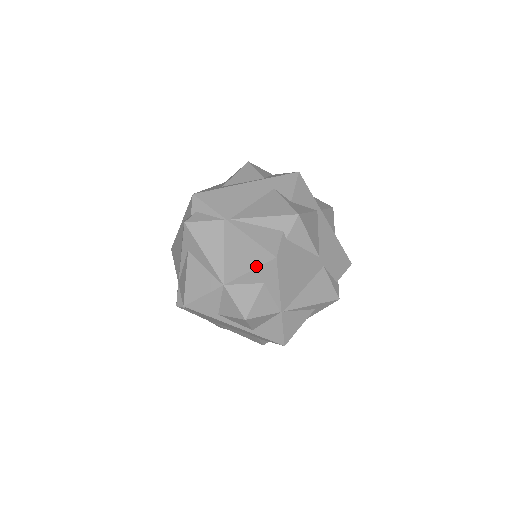
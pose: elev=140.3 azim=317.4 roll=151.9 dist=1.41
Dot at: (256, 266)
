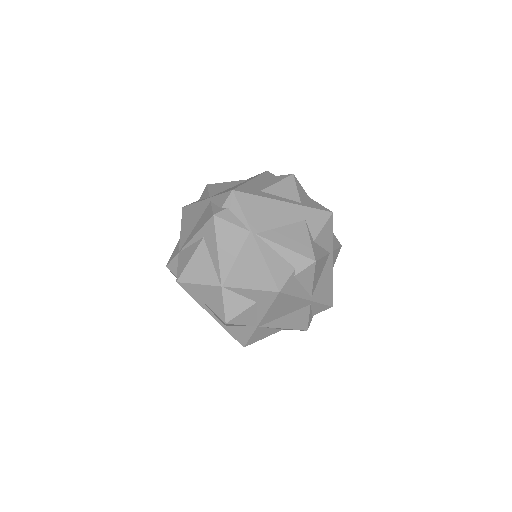
Dot at: (258, 288)
